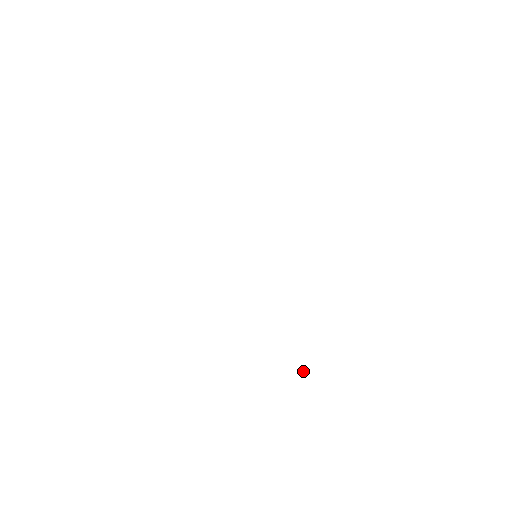
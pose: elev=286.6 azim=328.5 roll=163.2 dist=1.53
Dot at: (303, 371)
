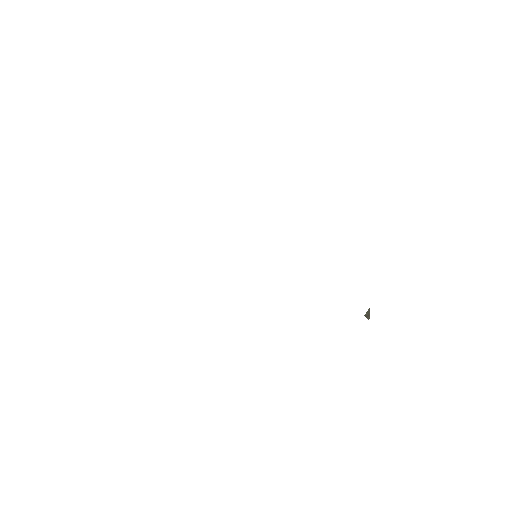
Dot at: (367, 314)
